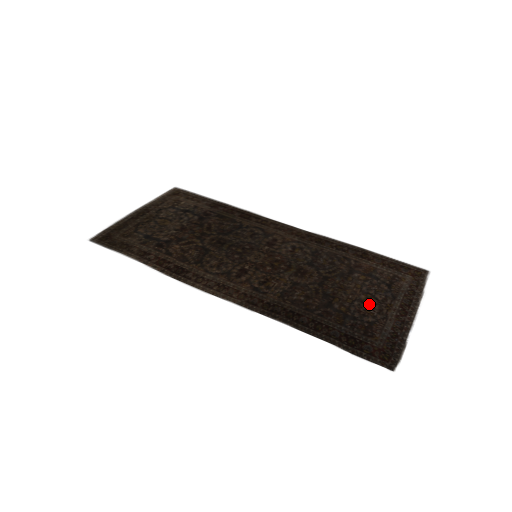
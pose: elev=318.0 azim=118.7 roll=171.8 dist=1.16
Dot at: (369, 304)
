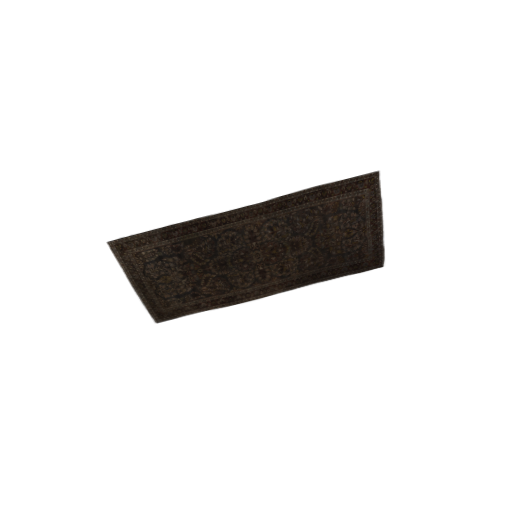
Dot at: (352, 237)
